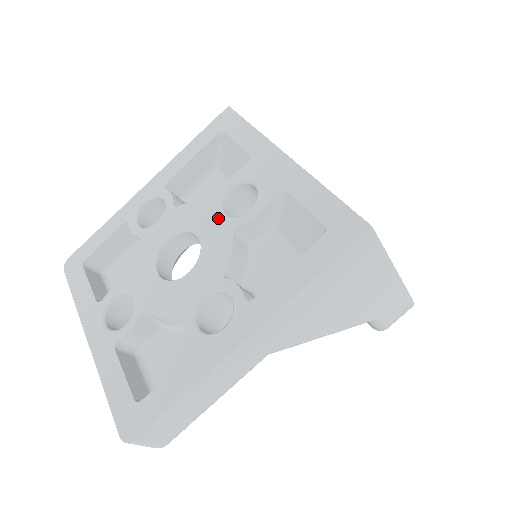
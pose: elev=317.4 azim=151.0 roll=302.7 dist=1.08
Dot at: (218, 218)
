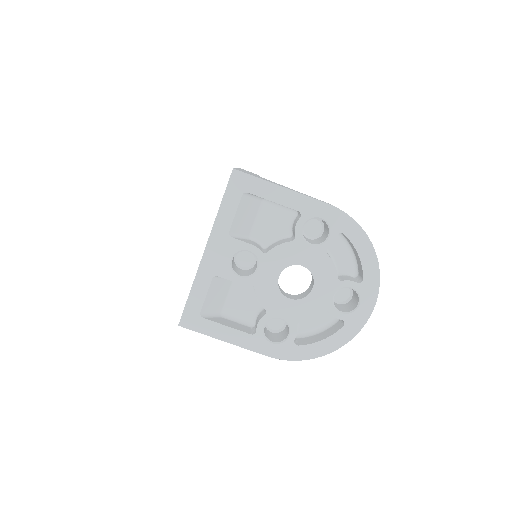
Dot at: occluded
